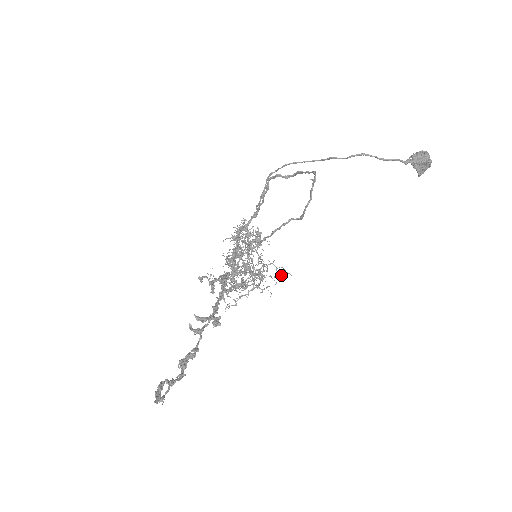
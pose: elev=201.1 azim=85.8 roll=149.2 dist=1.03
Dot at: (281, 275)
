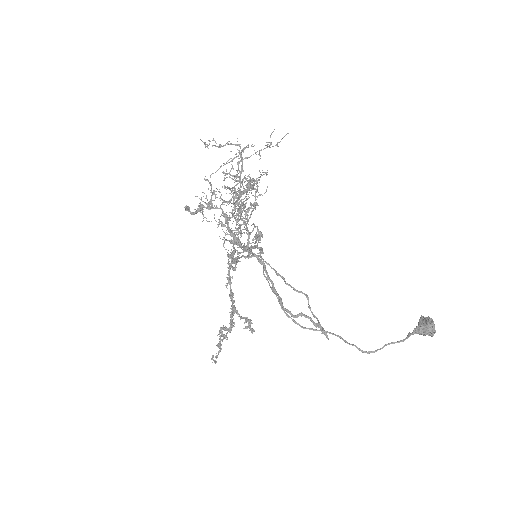
Dot at: occluded
